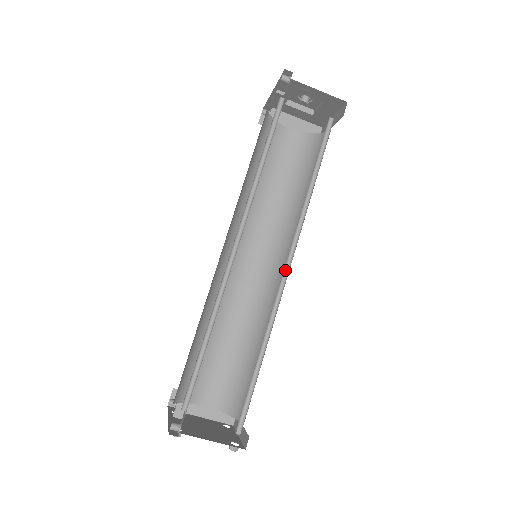
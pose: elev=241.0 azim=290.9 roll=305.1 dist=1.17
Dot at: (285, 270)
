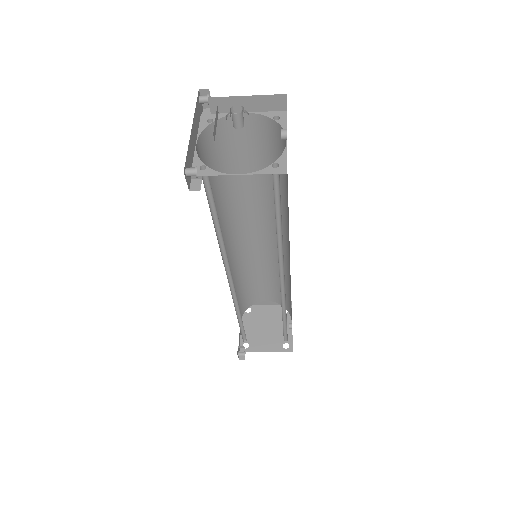
Dot at: (281, 279)
